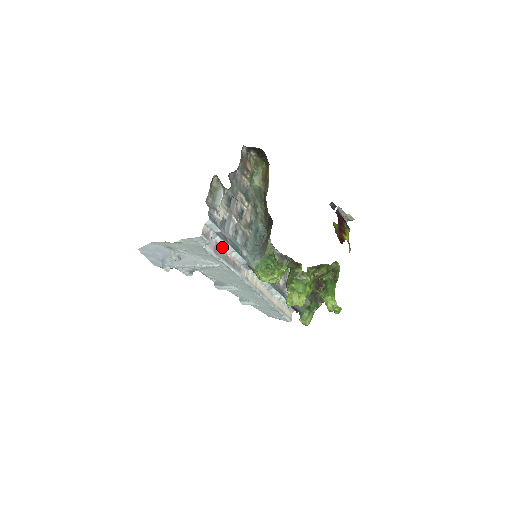
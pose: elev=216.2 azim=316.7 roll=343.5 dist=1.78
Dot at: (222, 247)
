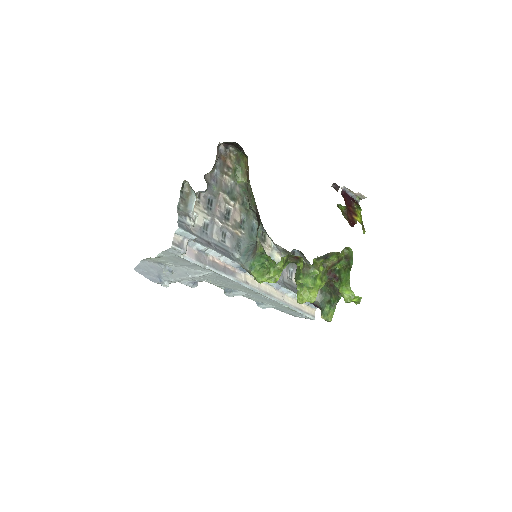
Dot at: (206, 254)
